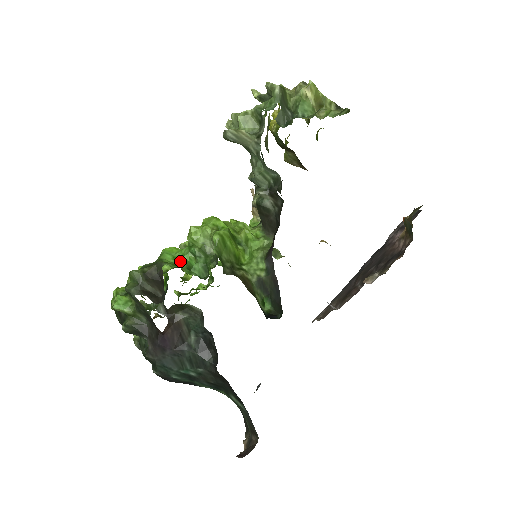
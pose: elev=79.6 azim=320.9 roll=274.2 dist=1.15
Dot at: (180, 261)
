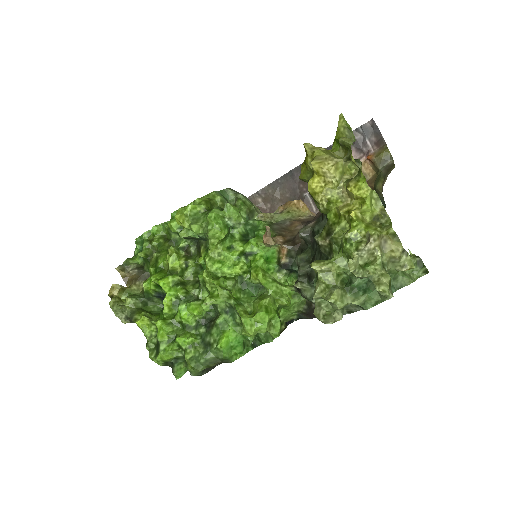
Dot at: (239, 349)
